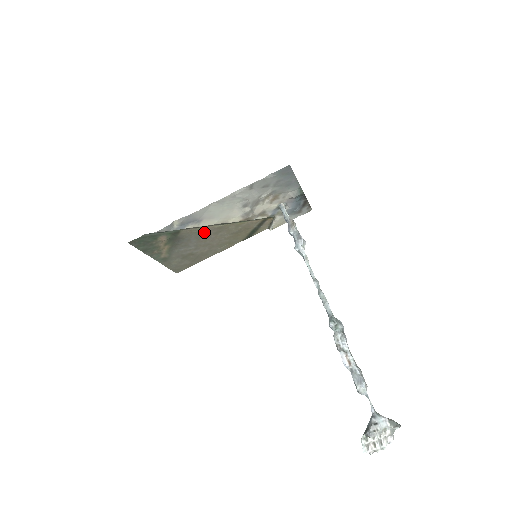
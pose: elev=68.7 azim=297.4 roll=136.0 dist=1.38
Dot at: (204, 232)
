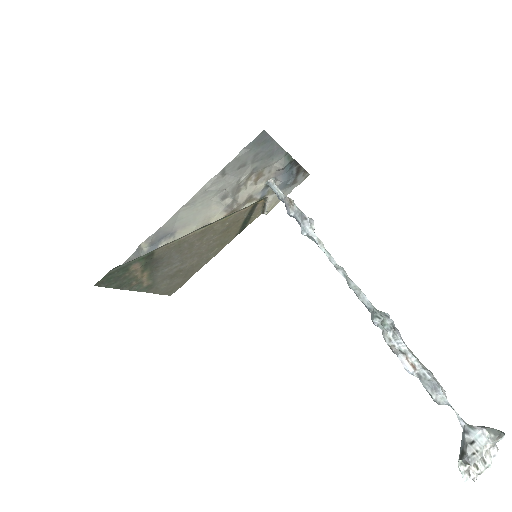
Dot at: (185, 243)
